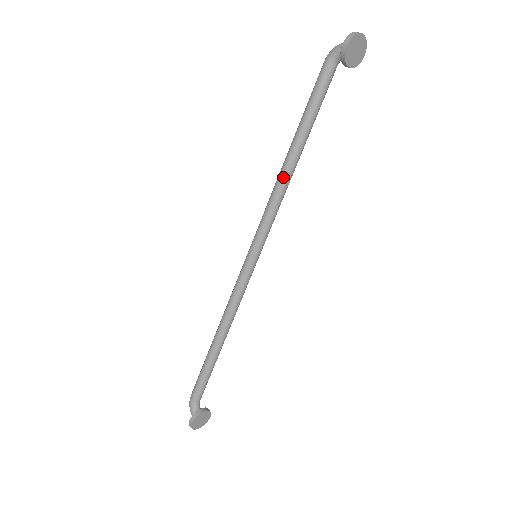
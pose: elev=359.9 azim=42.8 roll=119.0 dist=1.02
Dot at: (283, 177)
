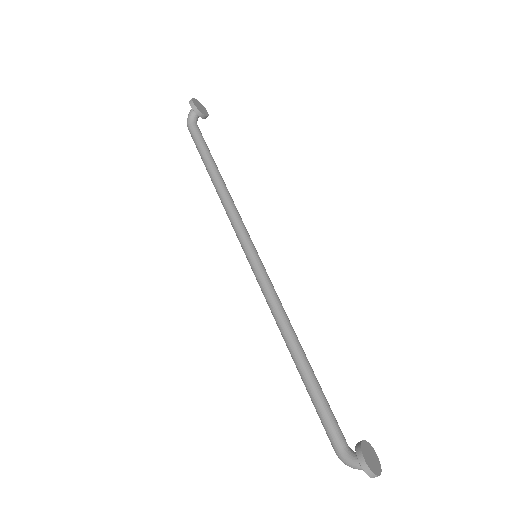
Dot at: (222, 192)
